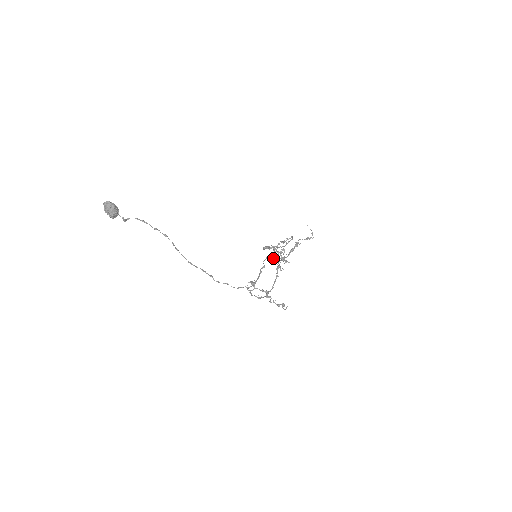
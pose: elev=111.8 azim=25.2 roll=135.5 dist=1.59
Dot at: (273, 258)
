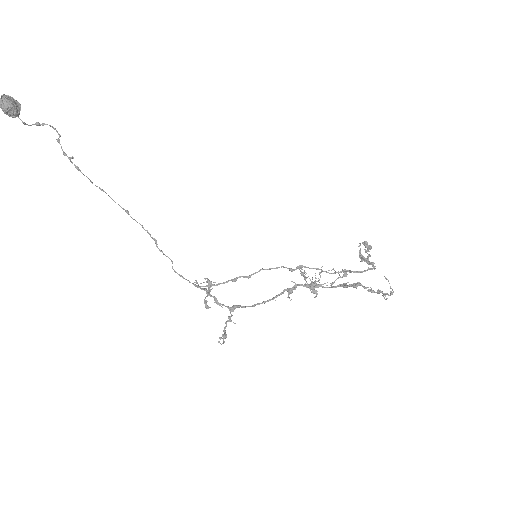
Dot at: (321, 271)
